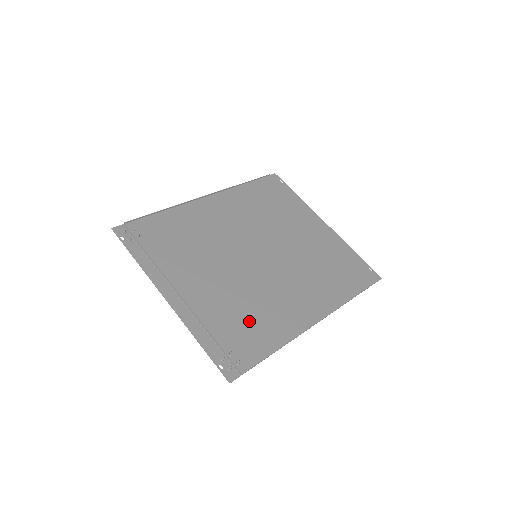
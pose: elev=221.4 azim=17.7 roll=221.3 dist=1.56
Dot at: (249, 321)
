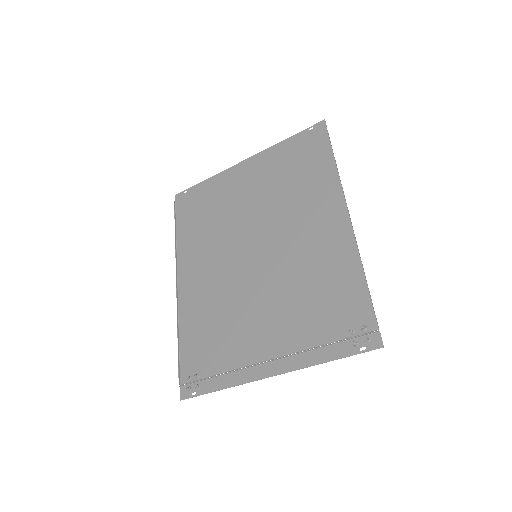
Dot at: (323, 295)
